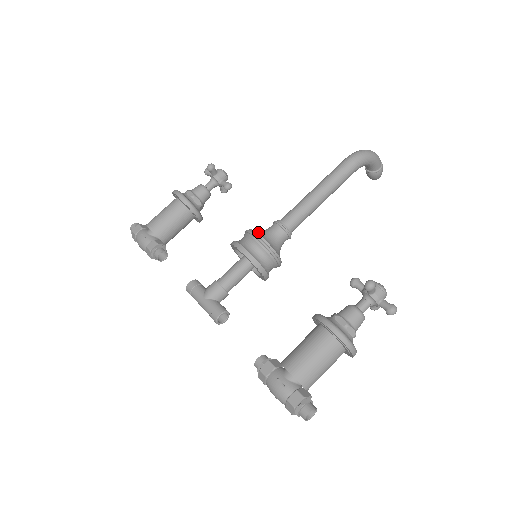
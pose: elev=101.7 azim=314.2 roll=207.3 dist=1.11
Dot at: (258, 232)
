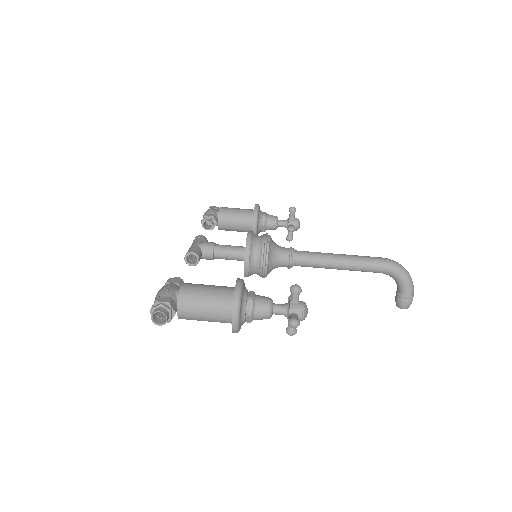
Dot at: occluded
